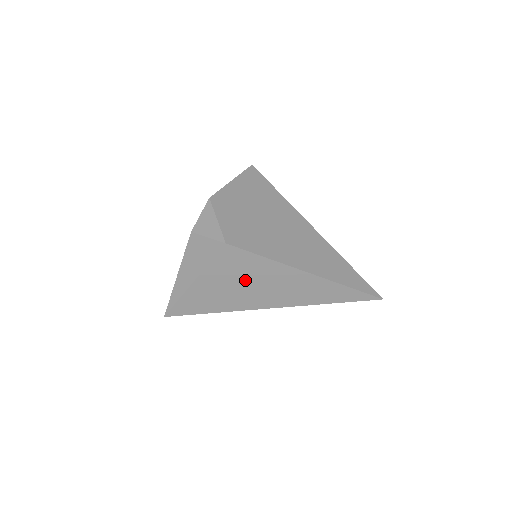
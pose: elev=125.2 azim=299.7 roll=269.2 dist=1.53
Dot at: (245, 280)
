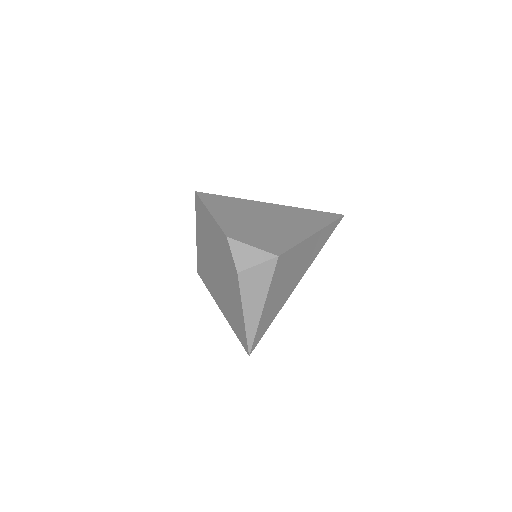
Dot at: (288, 273)
